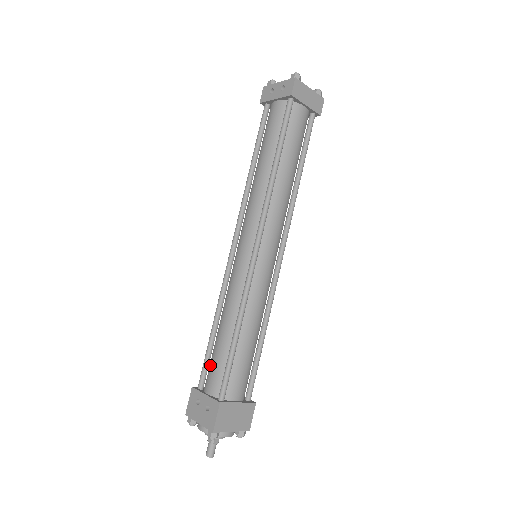
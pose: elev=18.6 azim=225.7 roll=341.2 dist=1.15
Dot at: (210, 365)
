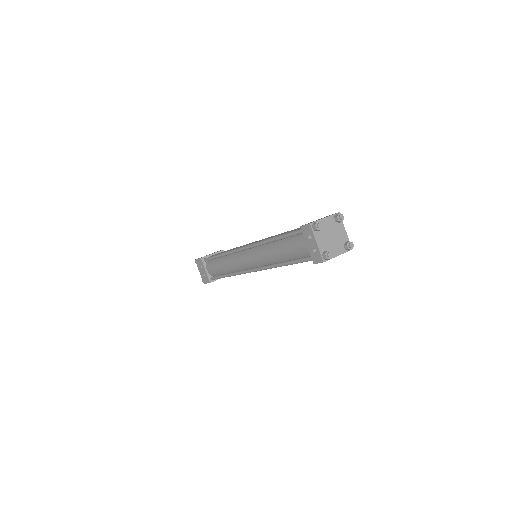
Dot at: (212, 264)
